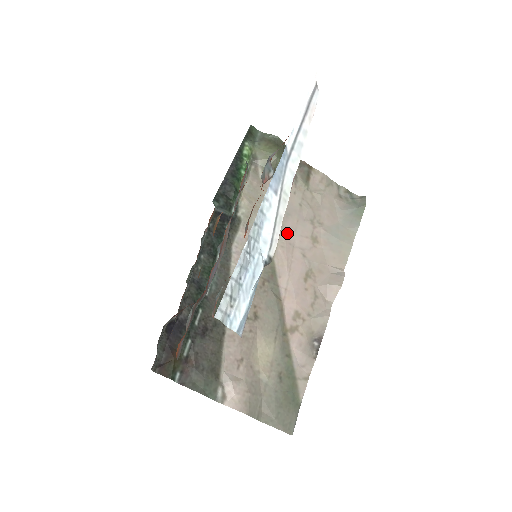
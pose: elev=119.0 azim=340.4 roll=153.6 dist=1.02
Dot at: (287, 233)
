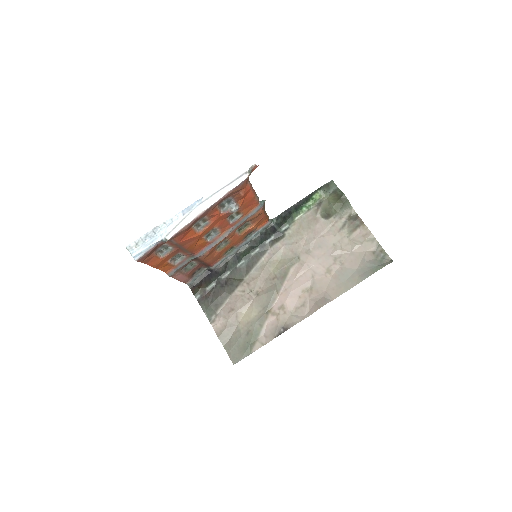
Dot at: (311, 258)
